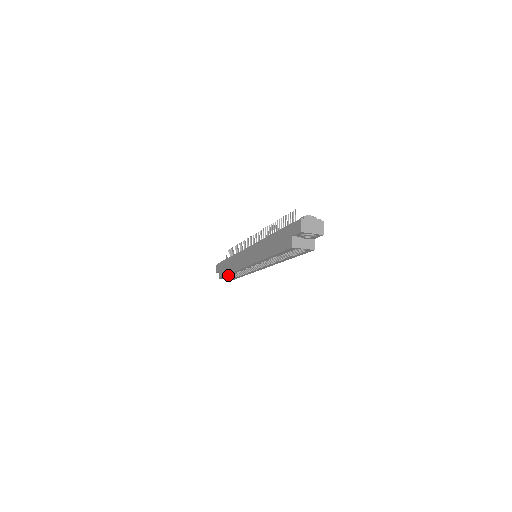
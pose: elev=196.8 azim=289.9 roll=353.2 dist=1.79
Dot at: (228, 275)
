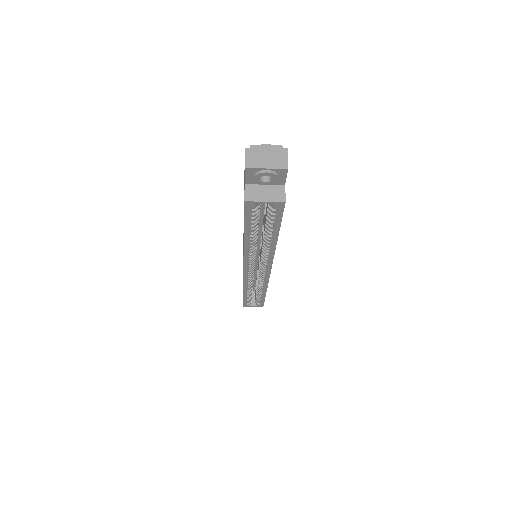
Dot at: (245, 297)
